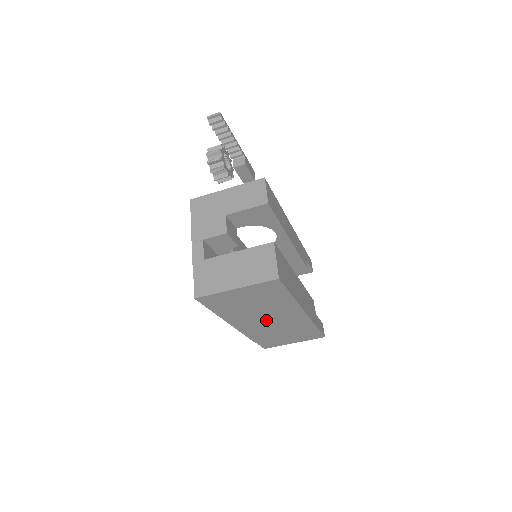
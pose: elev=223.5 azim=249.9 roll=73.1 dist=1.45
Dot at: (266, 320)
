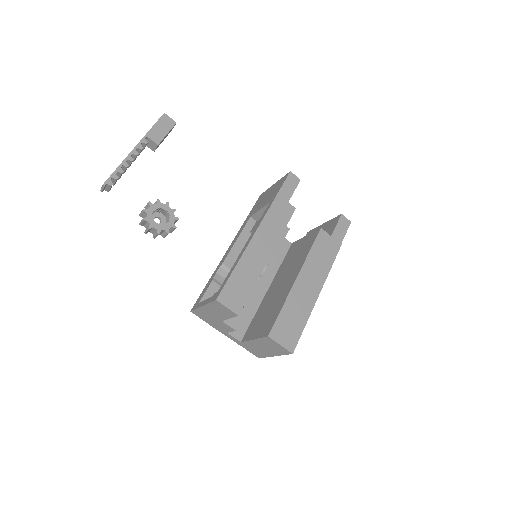
Dot at: occluded
